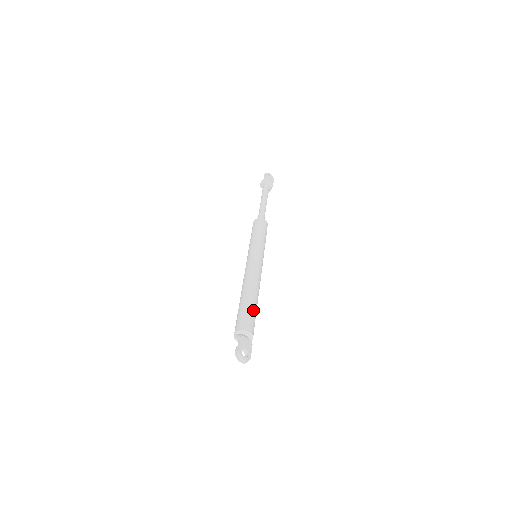
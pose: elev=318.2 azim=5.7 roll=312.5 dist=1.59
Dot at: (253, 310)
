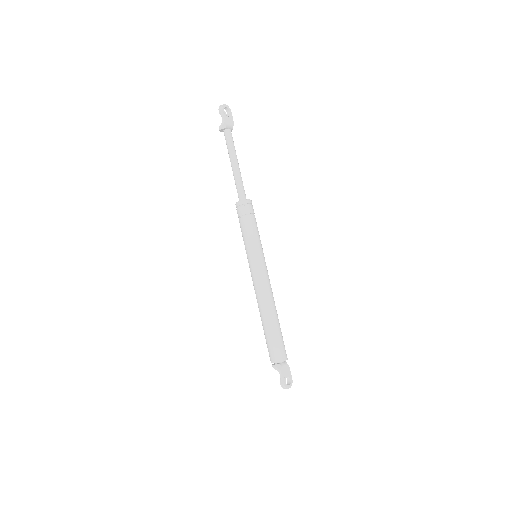
Dot at: (280, 334)
